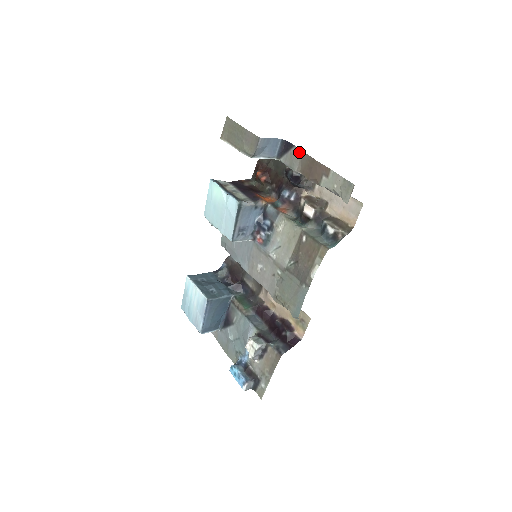
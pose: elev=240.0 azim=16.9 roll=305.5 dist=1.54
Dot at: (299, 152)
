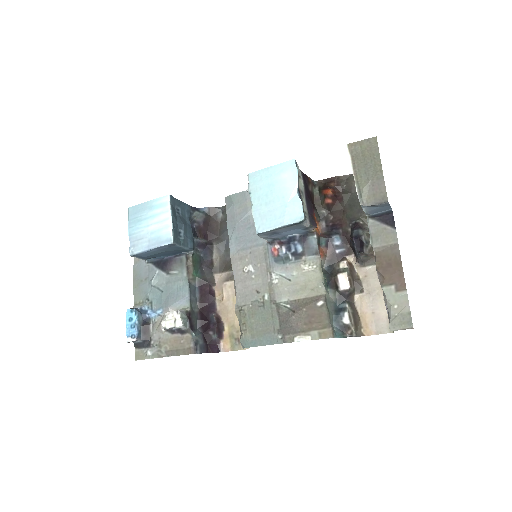
Dot at: (394, 239)
